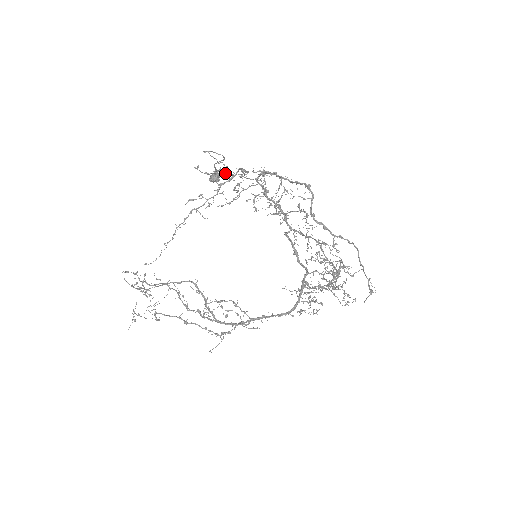
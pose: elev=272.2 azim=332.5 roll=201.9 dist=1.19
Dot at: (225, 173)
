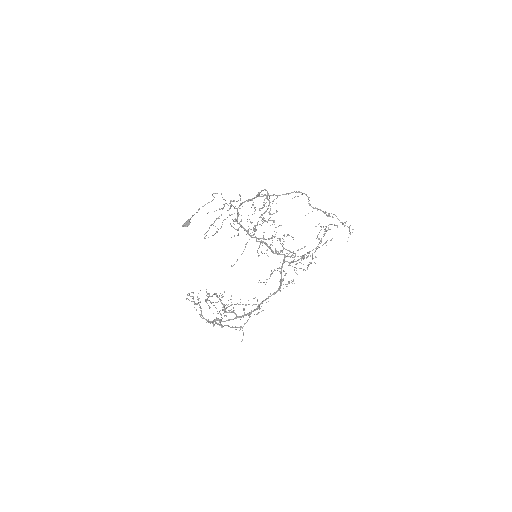
Dot at: occluded
